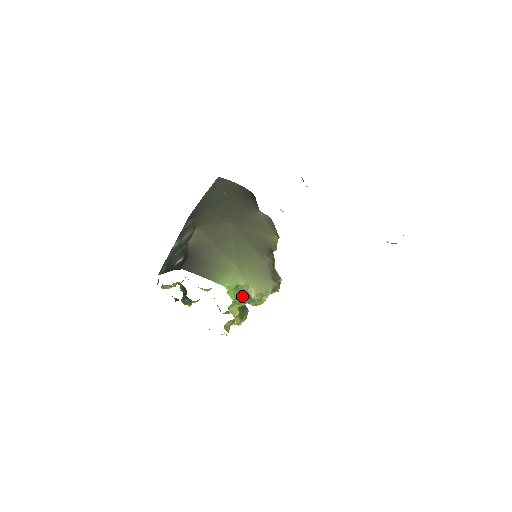
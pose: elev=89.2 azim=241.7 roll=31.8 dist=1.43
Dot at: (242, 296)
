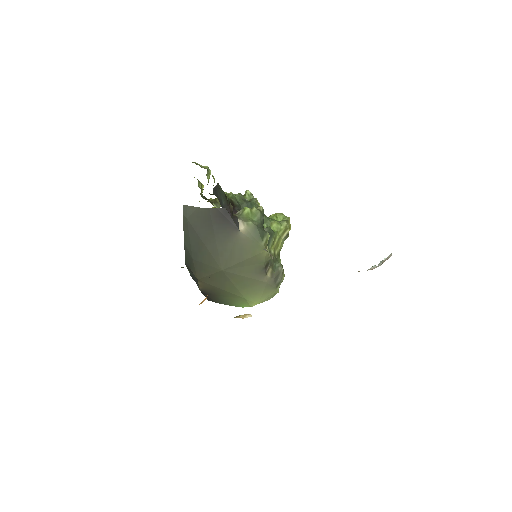
Dot at: occluded
